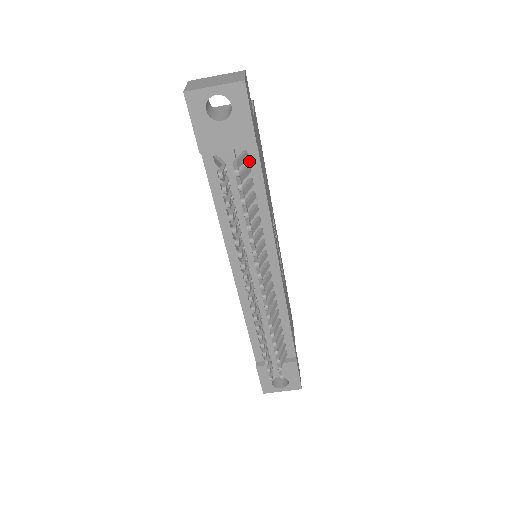
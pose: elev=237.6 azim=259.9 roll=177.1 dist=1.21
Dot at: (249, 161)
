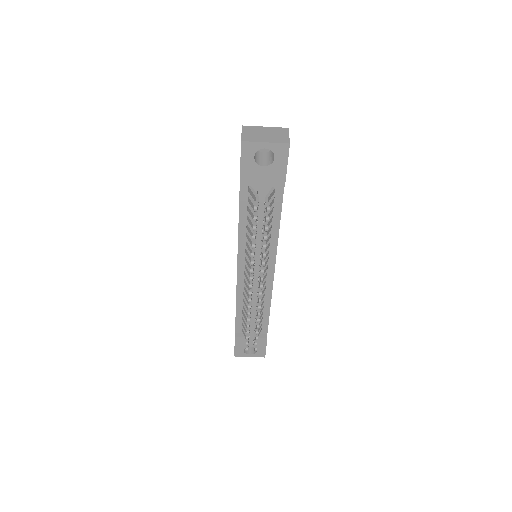
Dot at: (275, 195)
